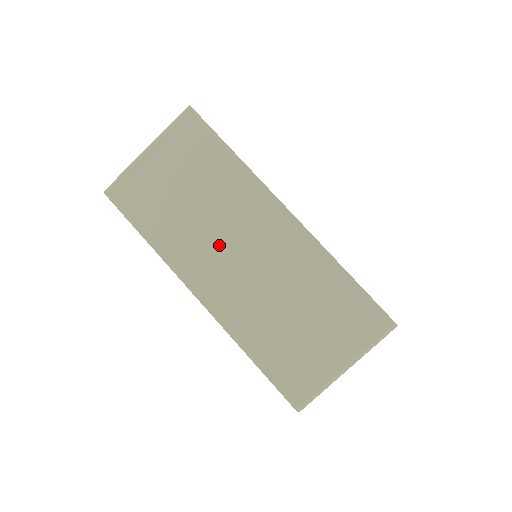
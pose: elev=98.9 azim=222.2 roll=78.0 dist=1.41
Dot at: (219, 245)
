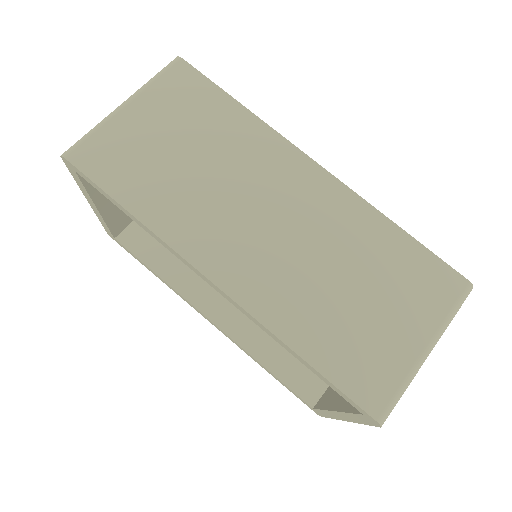
Dot at: (236, 210)
